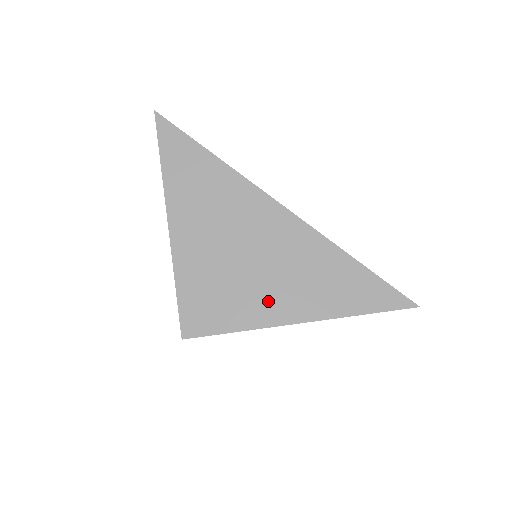
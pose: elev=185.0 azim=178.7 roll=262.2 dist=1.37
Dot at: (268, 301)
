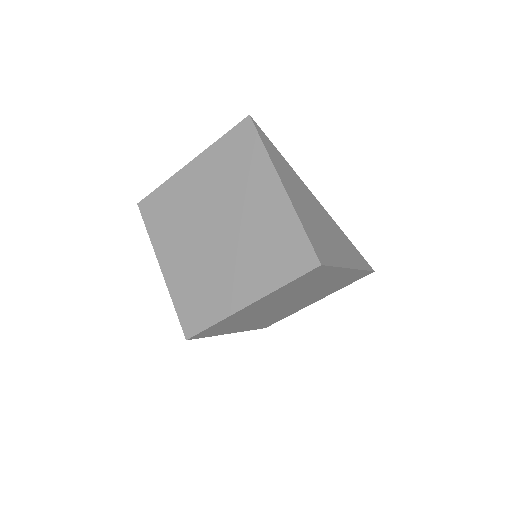
Dot at: (338, 252)
